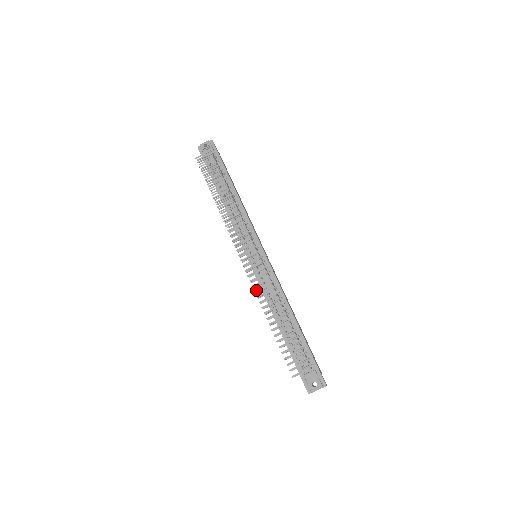
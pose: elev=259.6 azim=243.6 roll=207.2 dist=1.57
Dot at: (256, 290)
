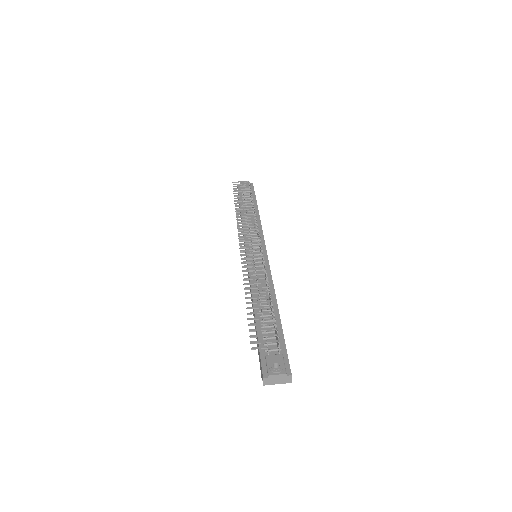
Dot at: (244, 265)
